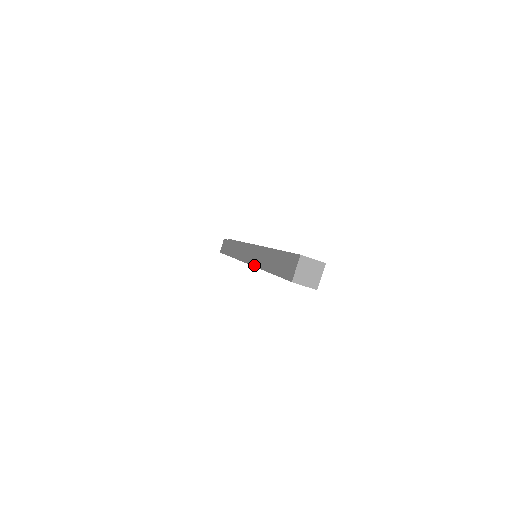
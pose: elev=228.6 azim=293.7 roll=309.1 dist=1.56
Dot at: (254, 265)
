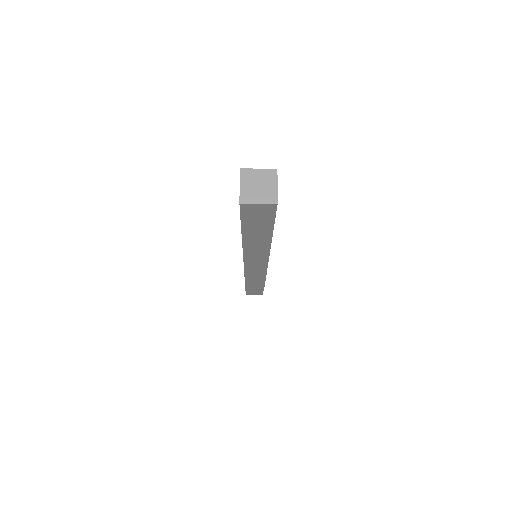
Dot at: occluded
